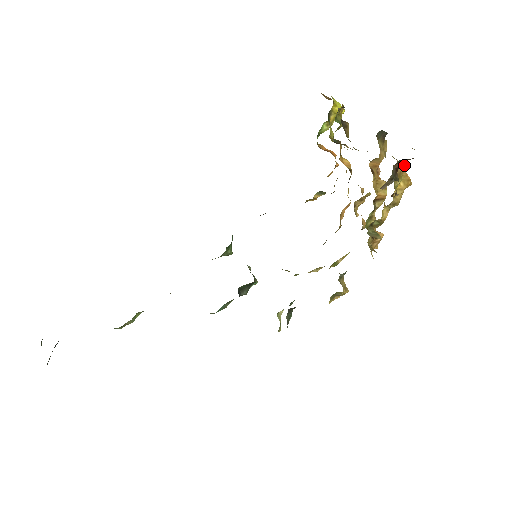
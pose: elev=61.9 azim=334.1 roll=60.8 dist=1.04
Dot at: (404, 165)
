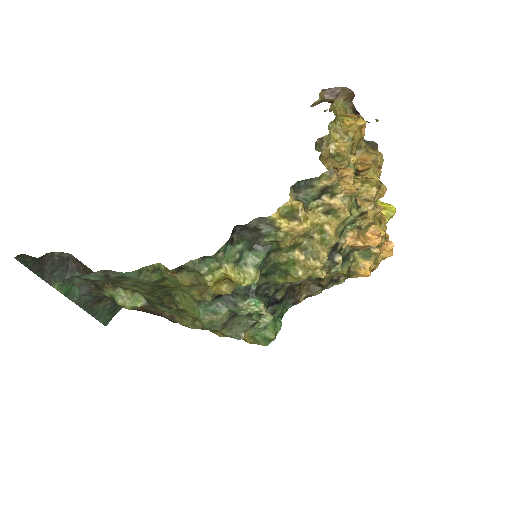
Dot at: (354, 115)
